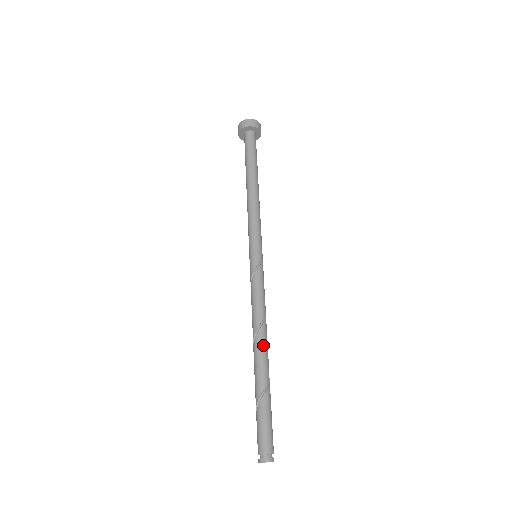
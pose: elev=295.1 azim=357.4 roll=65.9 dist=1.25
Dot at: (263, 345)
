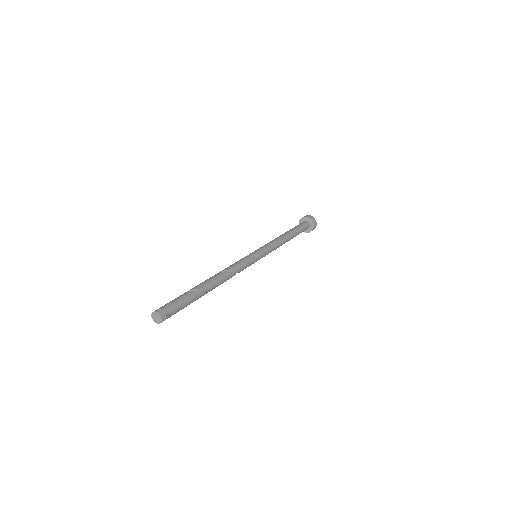
Dot at: (216, 277)
